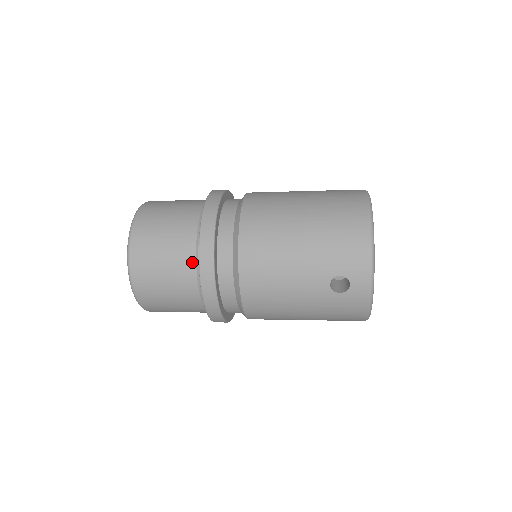
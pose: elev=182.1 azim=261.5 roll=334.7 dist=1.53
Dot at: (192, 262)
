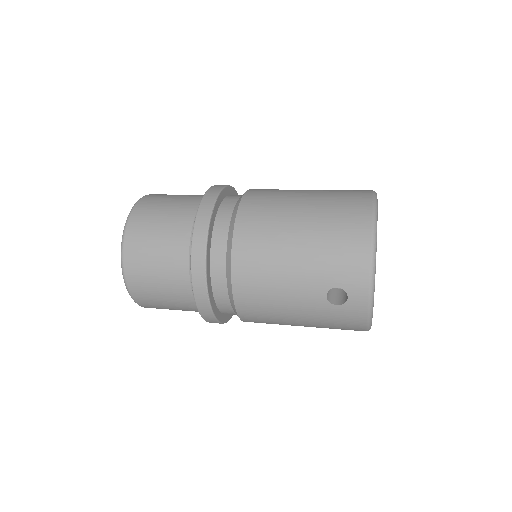
Dot at: (185, 264)
